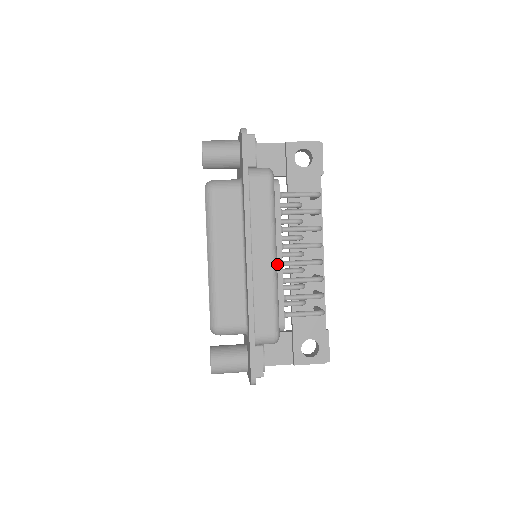
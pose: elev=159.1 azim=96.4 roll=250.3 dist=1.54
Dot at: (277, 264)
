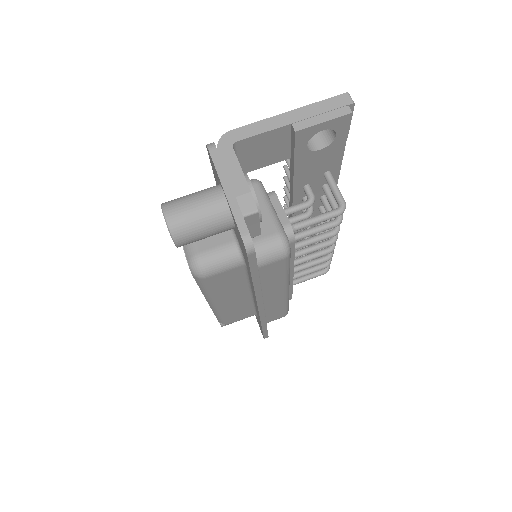
Dot at: occluded
